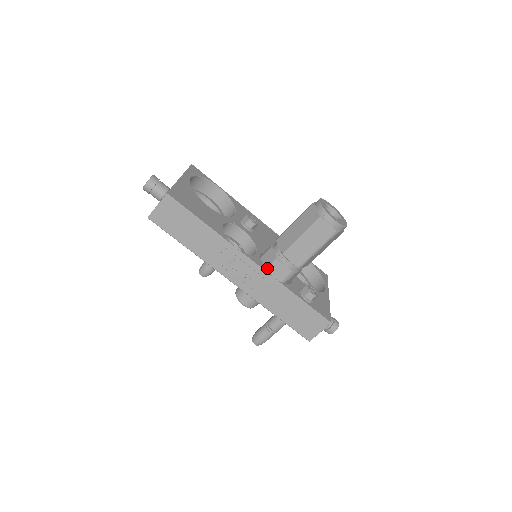
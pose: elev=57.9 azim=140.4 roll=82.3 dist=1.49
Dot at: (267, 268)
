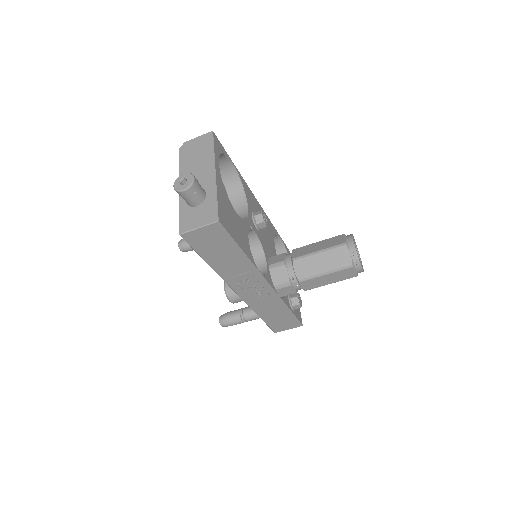
Dot at: (275, 286)
